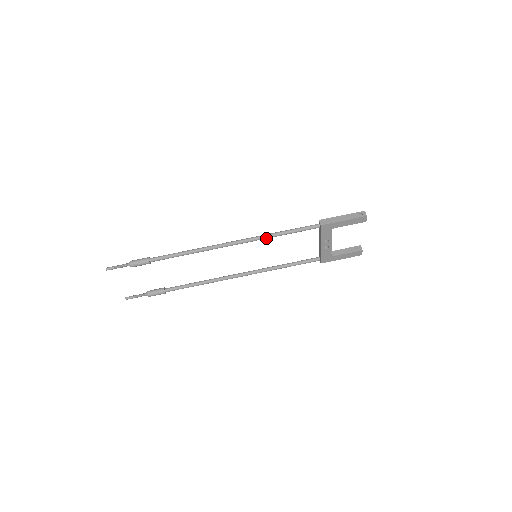
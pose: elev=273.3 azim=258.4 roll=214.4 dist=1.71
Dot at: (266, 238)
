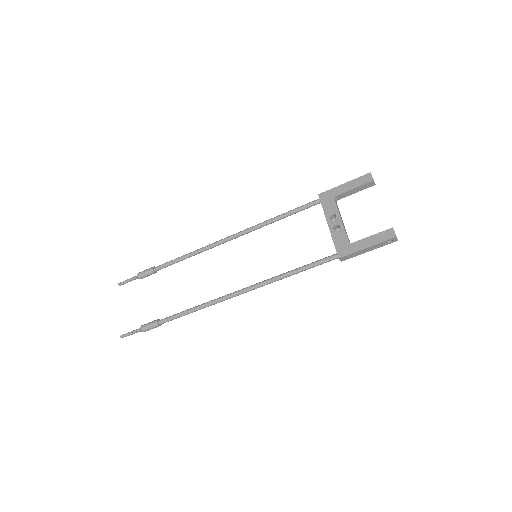
Dot at: (277, 279)
